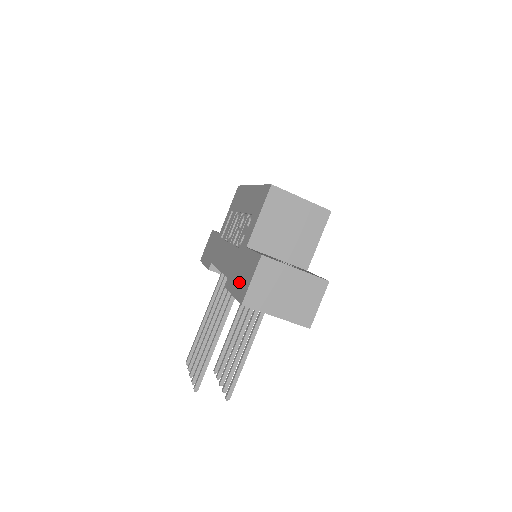
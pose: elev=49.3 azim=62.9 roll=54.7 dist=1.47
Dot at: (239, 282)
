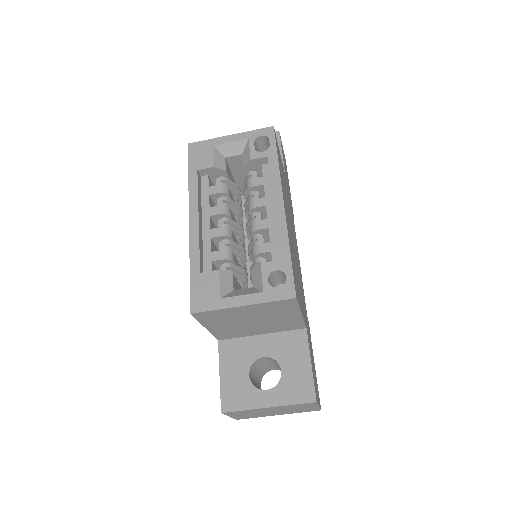
Dot at: occluded
